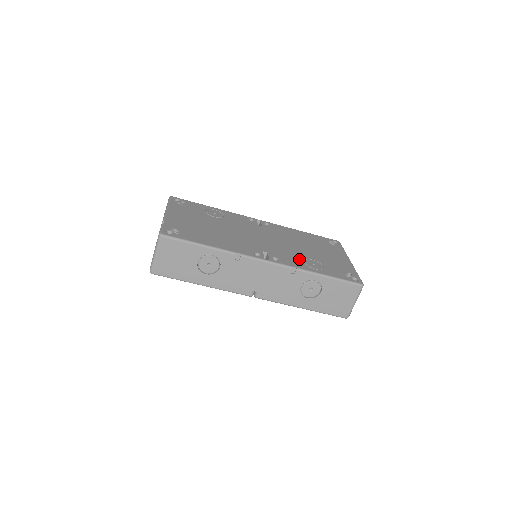
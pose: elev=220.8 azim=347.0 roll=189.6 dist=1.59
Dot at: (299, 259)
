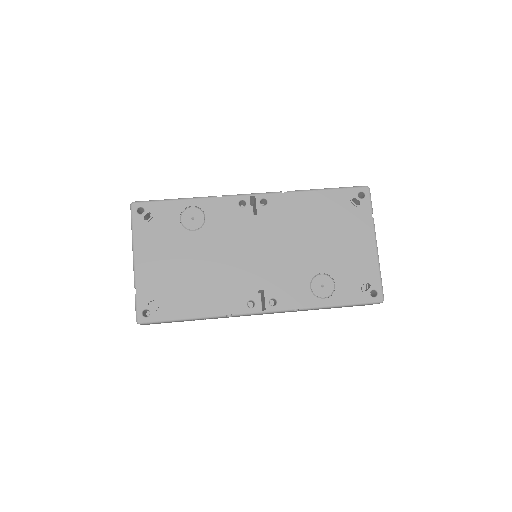
Dot at: (304, 284)
